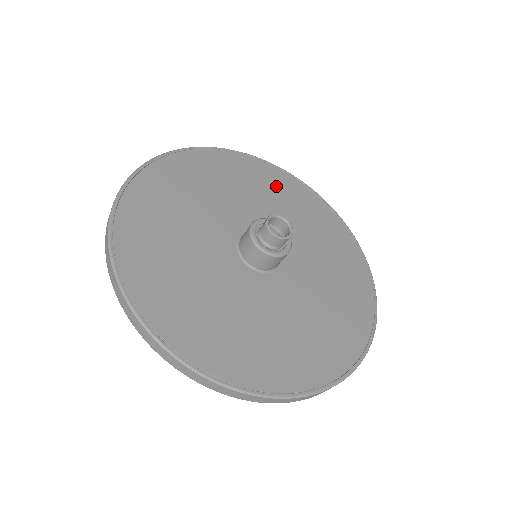
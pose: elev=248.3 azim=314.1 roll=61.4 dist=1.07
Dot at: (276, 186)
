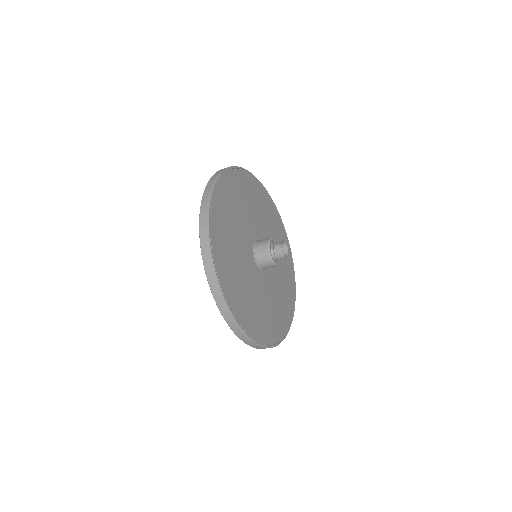
Dot at: (273, 218)
